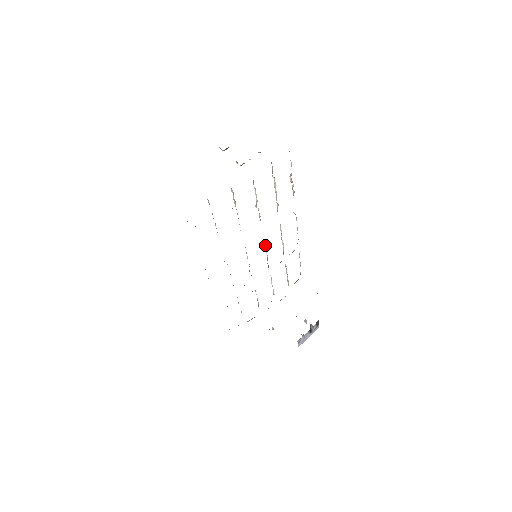
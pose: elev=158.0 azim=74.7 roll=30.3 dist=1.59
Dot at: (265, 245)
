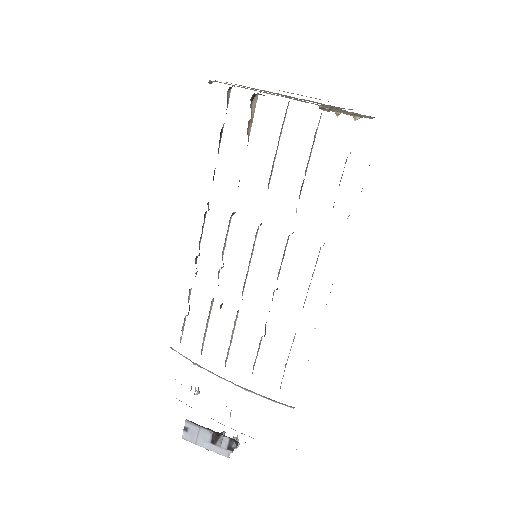
Dot at: occluded
